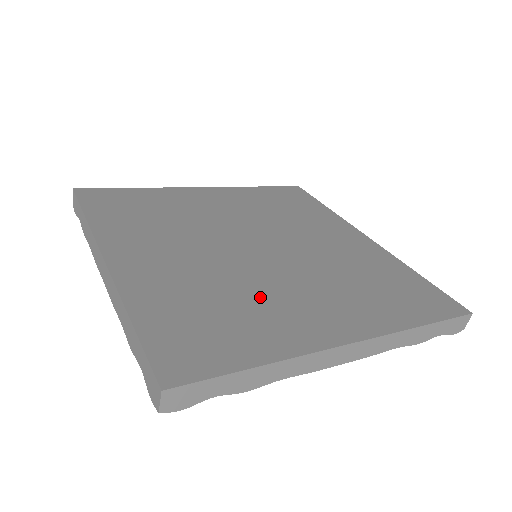
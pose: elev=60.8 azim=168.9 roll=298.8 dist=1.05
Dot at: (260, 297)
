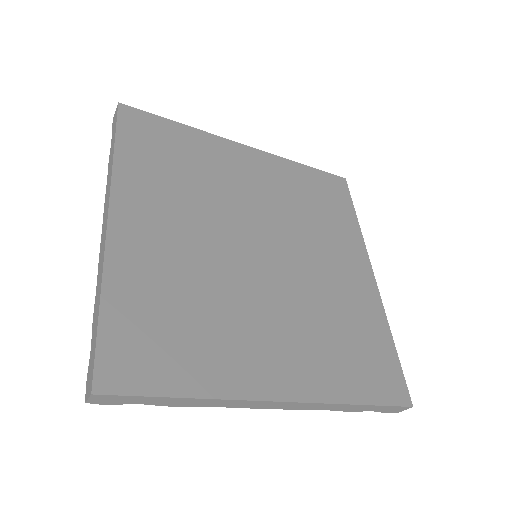
Dot at: (230, 317)
